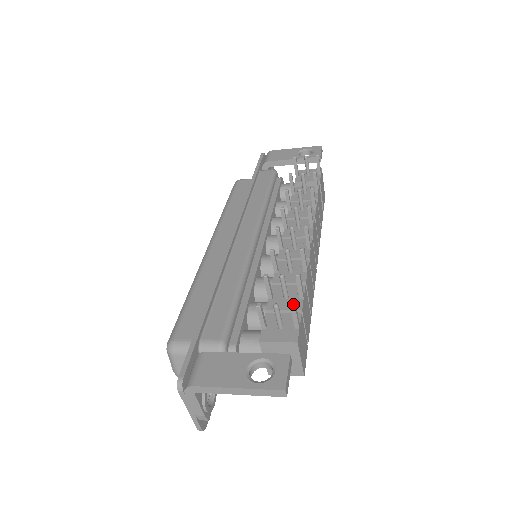
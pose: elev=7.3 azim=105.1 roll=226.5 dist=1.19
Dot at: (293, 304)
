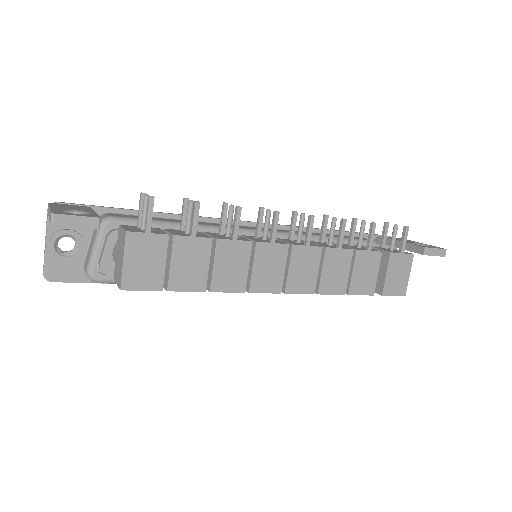
Dot at: occluded
